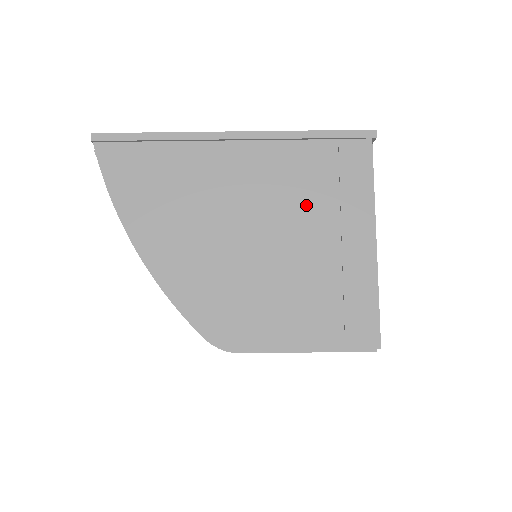
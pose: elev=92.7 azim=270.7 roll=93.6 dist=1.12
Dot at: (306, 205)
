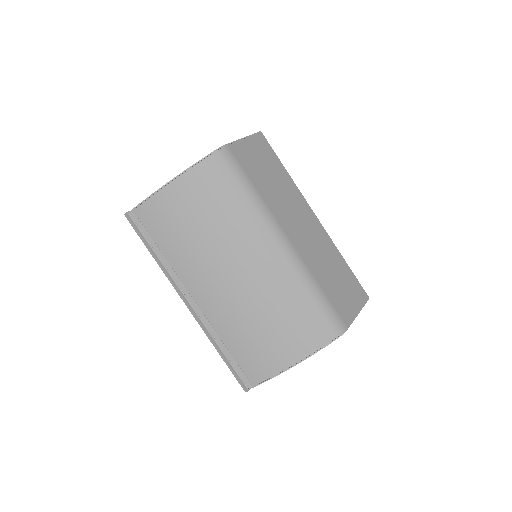
Dot at: occluded
